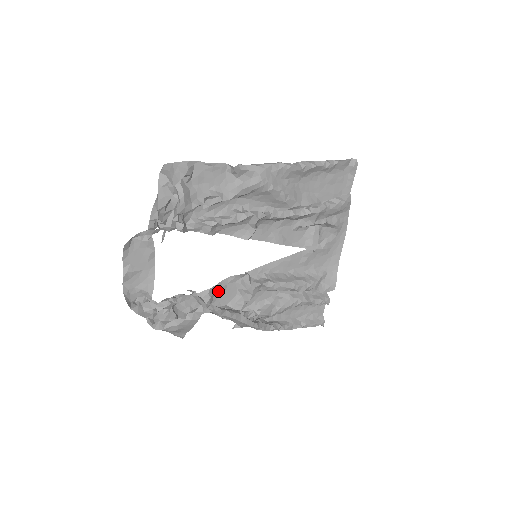
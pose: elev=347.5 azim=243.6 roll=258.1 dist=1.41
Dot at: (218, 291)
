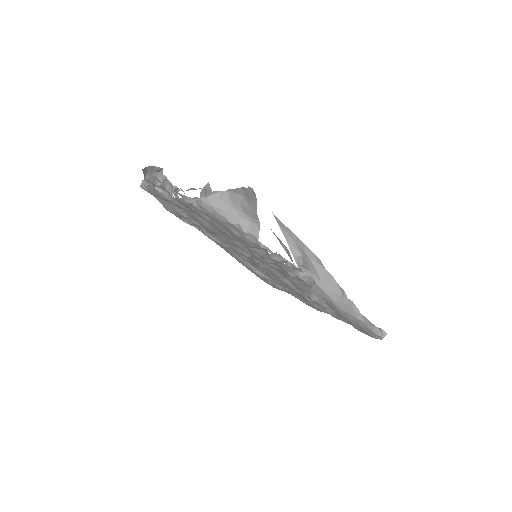
Dot at: occluded
